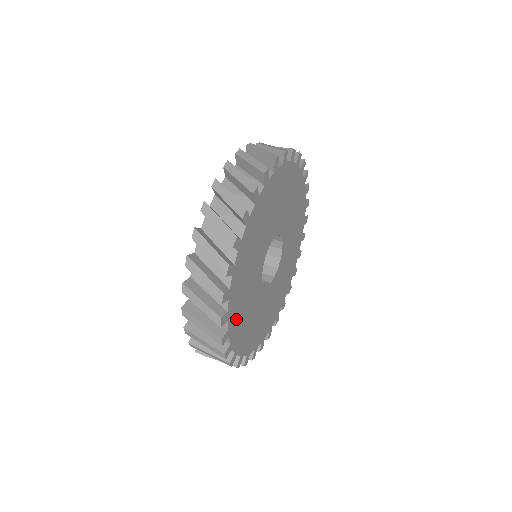
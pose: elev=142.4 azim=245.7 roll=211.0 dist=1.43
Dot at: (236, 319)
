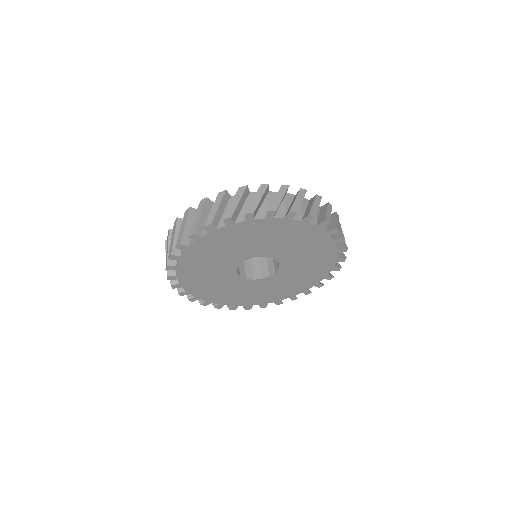
Dot at: (215, 297)
